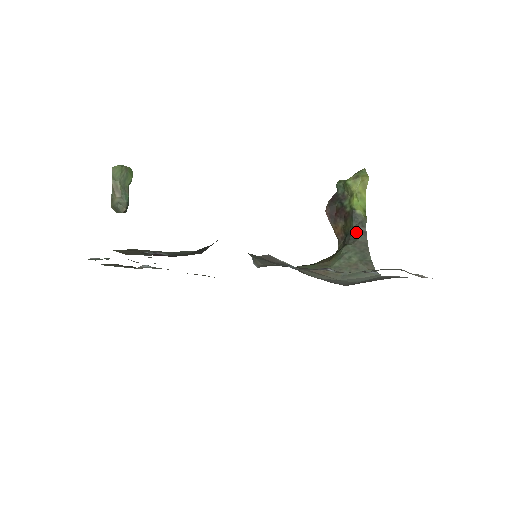
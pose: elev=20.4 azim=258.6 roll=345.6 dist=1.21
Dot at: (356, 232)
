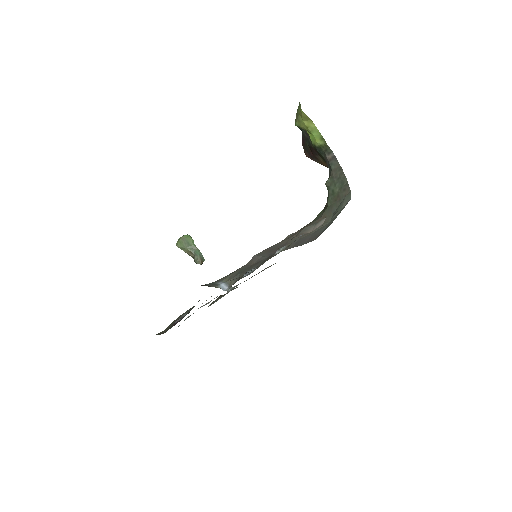
Dot at: (328, 162)
